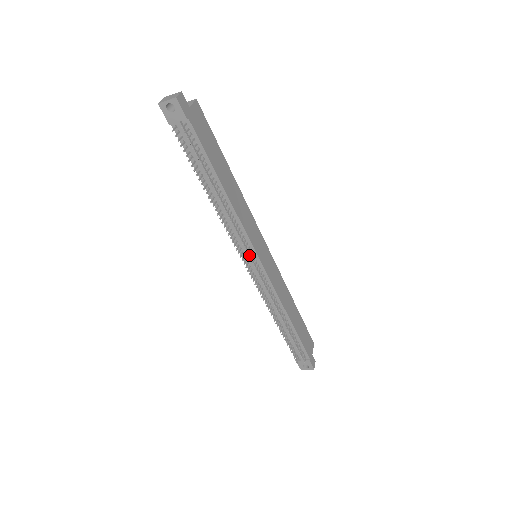
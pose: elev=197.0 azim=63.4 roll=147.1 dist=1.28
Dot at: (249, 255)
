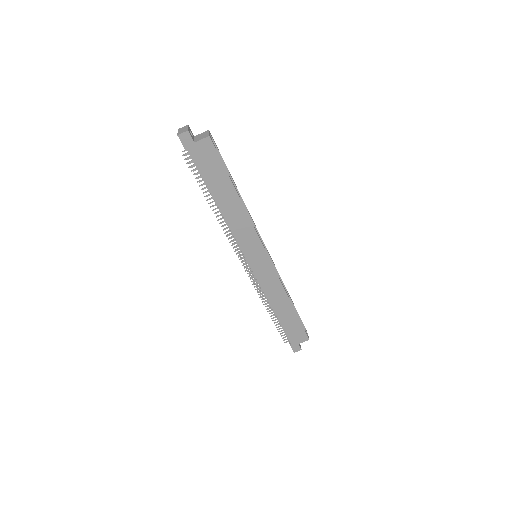
Dot at: (236, 254)
